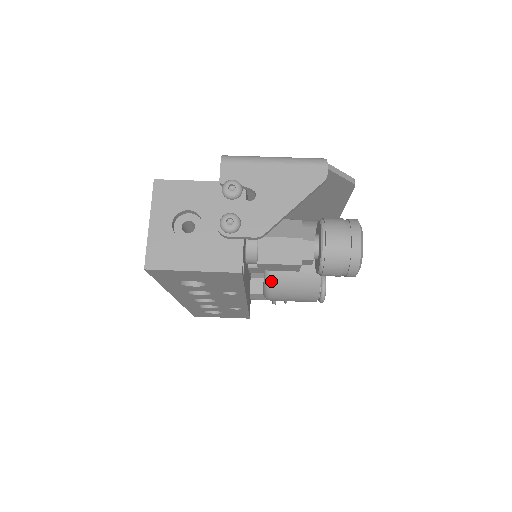
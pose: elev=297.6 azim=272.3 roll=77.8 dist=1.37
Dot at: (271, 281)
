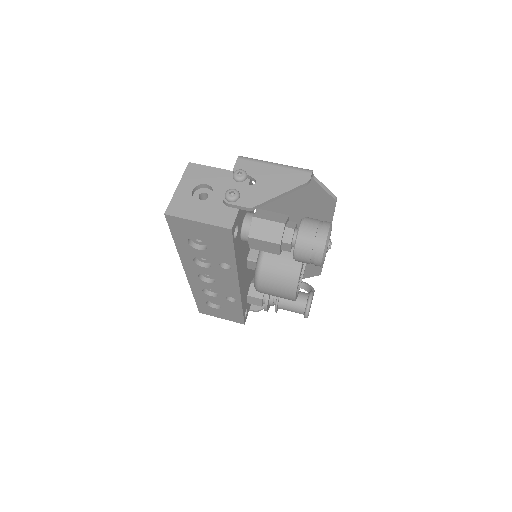
Dot at: (260, 268)
